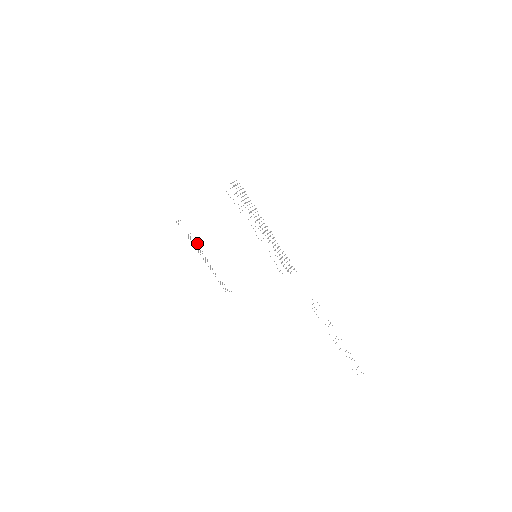
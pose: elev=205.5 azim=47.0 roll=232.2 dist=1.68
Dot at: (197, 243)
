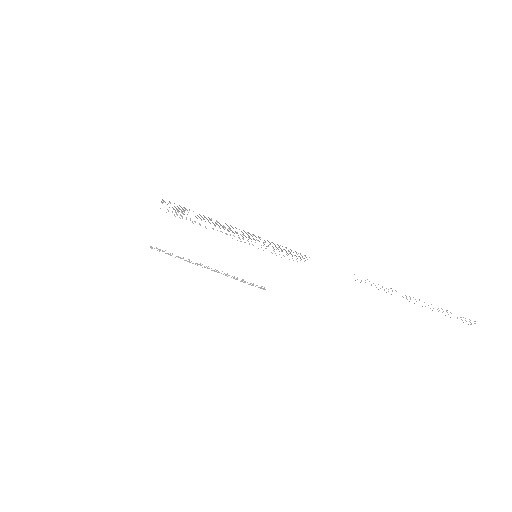
Dot at: occluded
